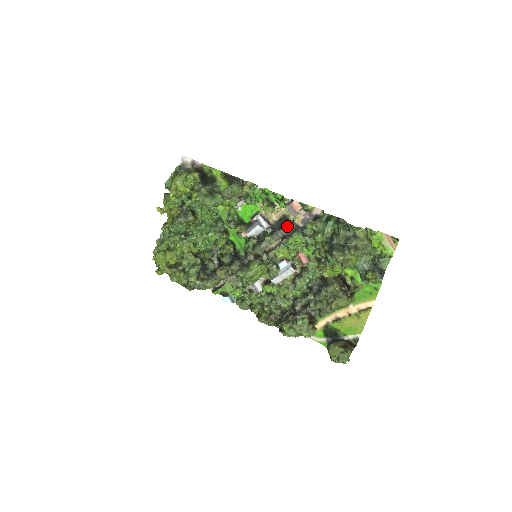
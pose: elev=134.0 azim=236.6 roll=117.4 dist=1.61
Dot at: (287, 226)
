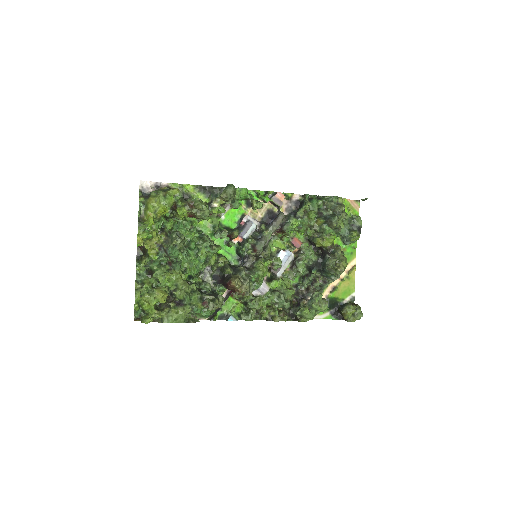
Dot at: (283, 214)
